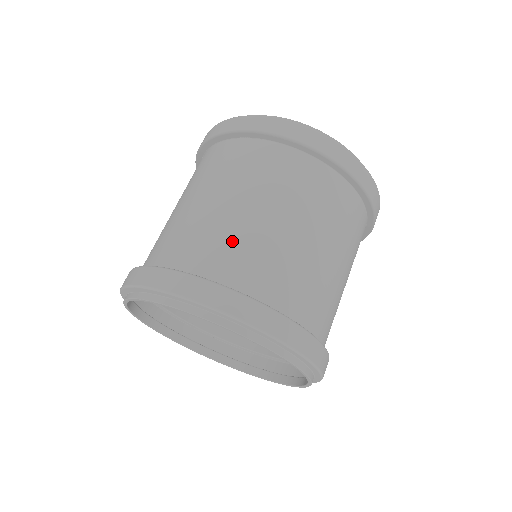
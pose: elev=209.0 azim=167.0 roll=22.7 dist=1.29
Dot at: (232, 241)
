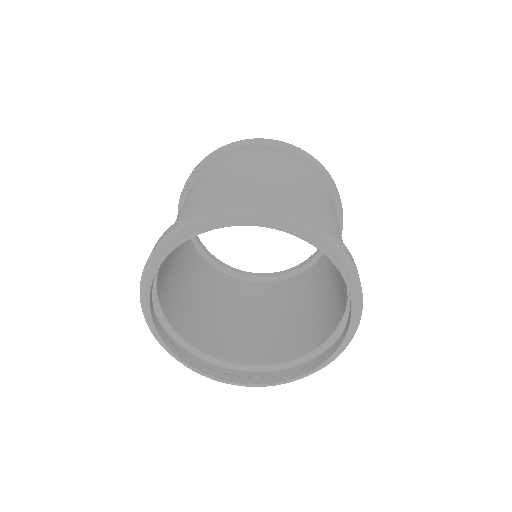
Dot at: occluded
